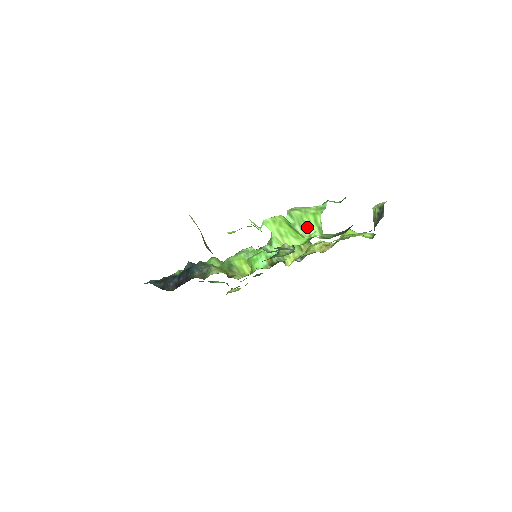
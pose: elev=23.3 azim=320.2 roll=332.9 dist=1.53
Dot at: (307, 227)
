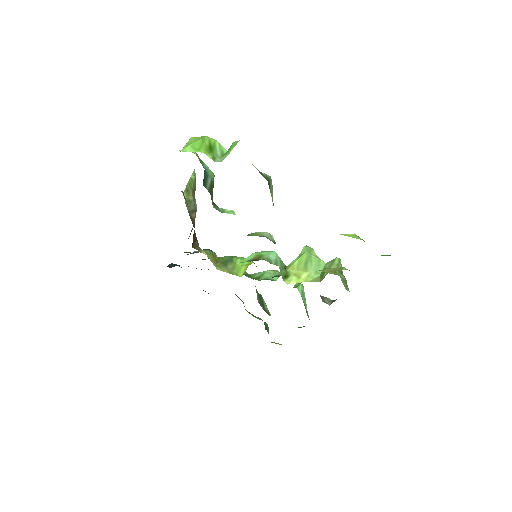
Dot at: (228, 153)
